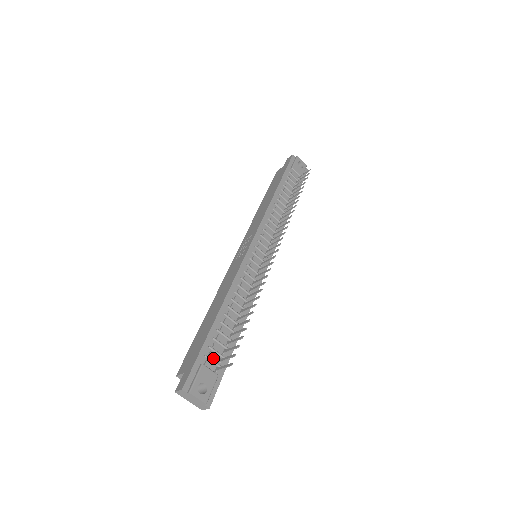
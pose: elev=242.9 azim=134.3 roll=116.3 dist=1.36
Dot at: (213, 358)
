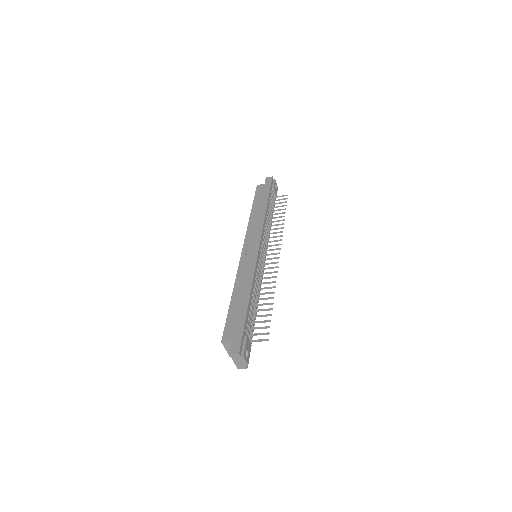
Dot at: (248, 332)
